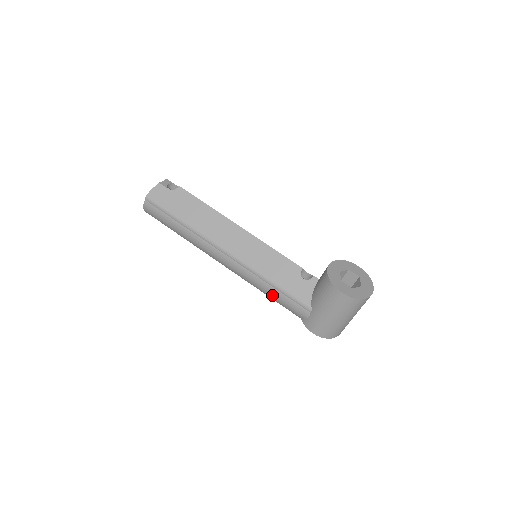
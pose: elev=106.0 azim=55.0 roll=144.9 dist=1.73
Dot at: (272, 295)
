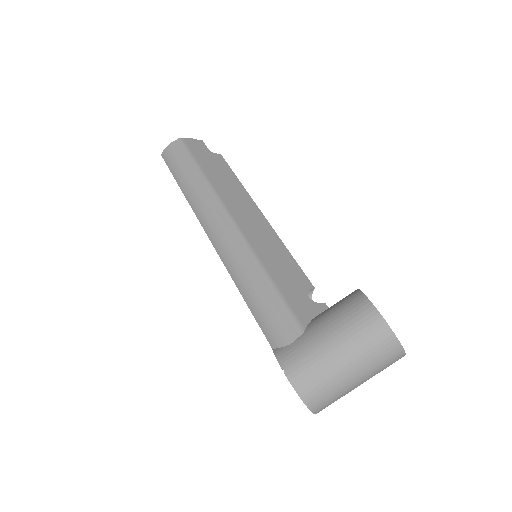
Dot at: (254, 294)
